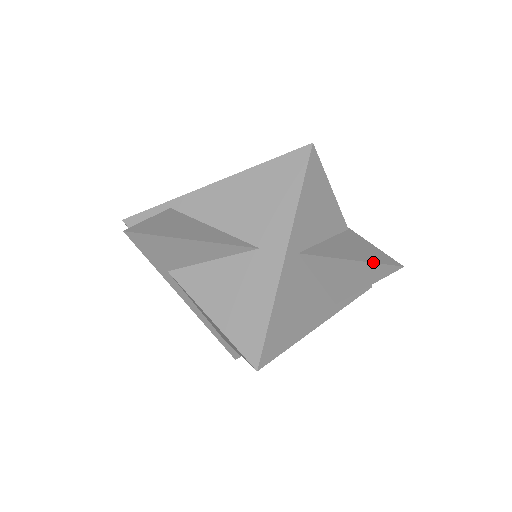
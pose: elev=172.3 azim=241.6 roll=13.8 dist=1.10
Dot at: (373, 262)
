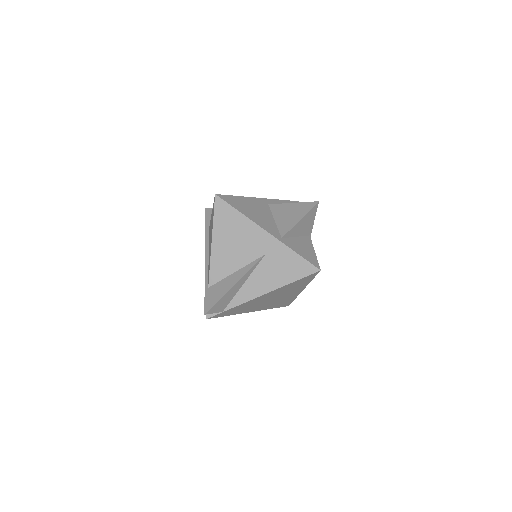
Dot at: (303, 203)
